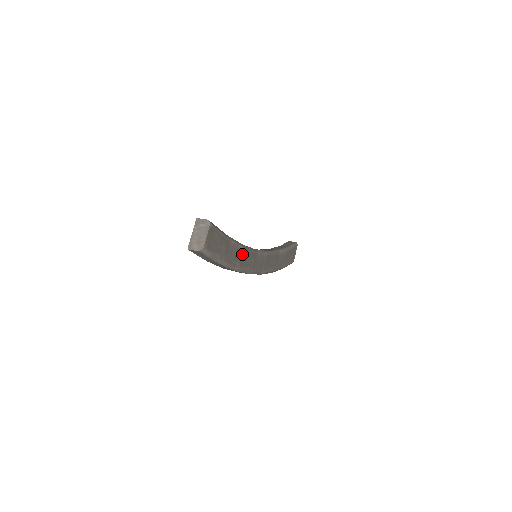
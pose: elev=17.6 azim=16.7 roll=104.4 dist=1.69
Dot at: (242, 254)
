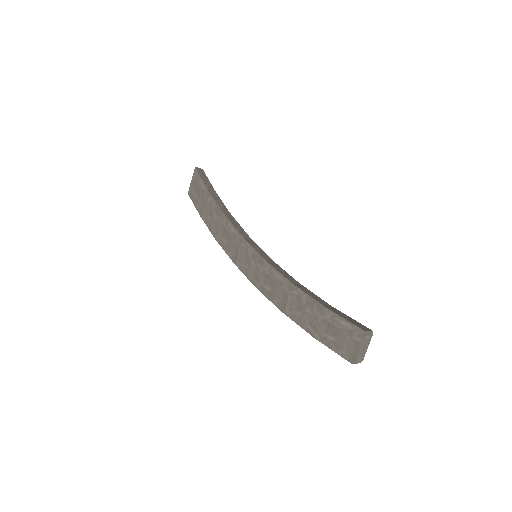
Dot at: occluded
